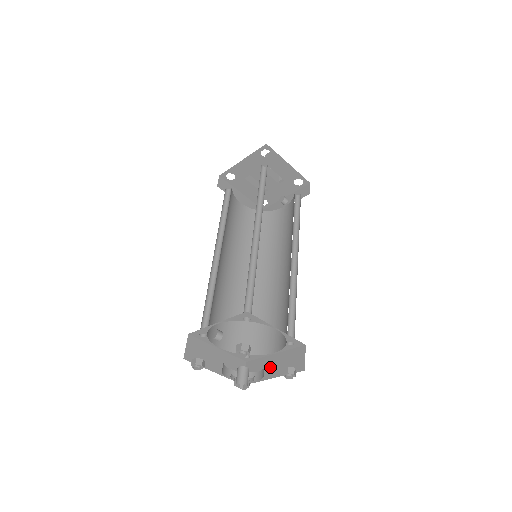
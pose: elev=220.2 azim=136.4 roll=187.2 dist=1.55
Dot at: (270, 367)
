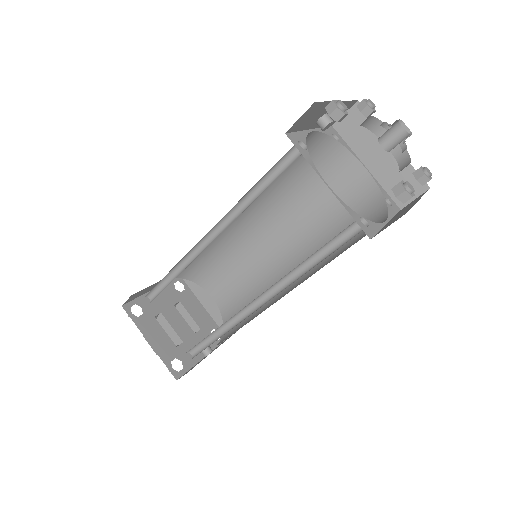
Dot at: (402, 212)
